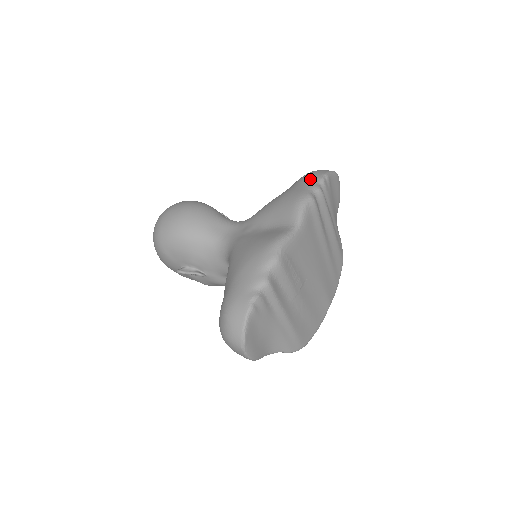
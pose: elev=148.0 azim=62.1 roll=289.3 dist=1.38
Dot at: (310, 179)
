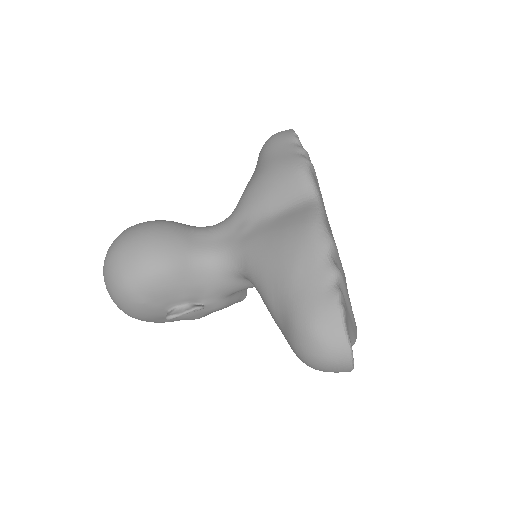
Dot at: (284, 143)
